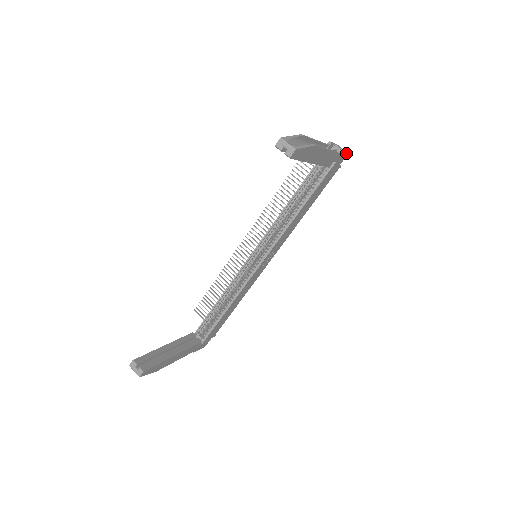
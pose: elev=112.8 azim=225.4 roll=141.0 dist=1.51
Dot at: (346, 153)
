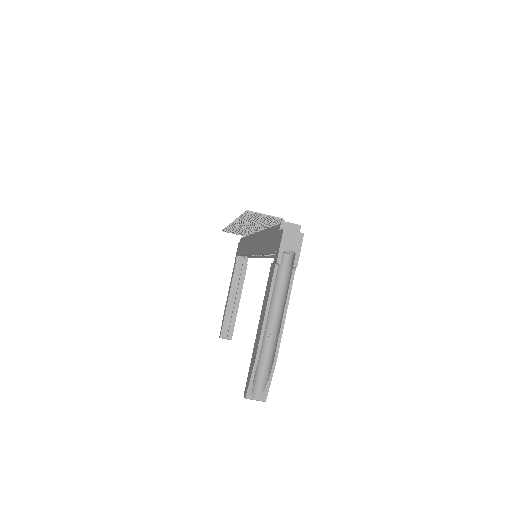
Dot at: (301, 242)
